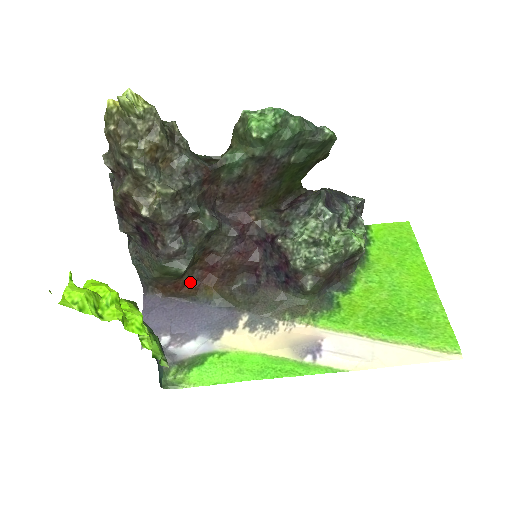
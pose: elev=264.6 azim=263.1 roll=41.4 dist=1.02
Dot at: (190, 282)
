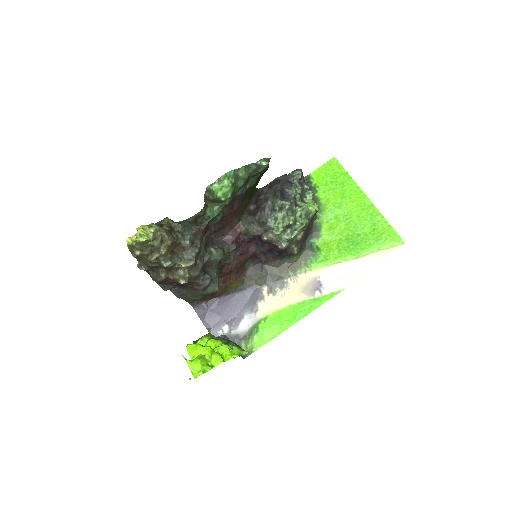
Dot at: (219, 287)
